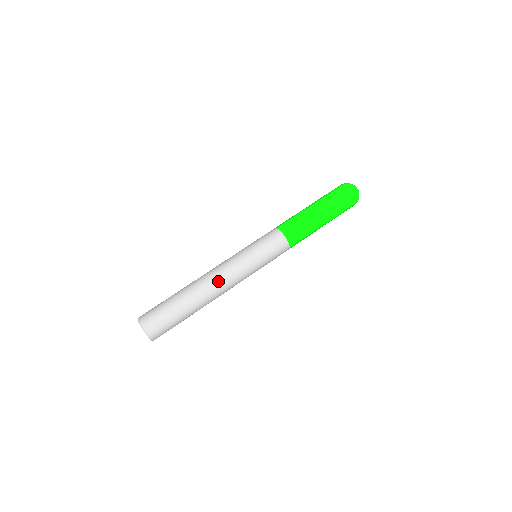
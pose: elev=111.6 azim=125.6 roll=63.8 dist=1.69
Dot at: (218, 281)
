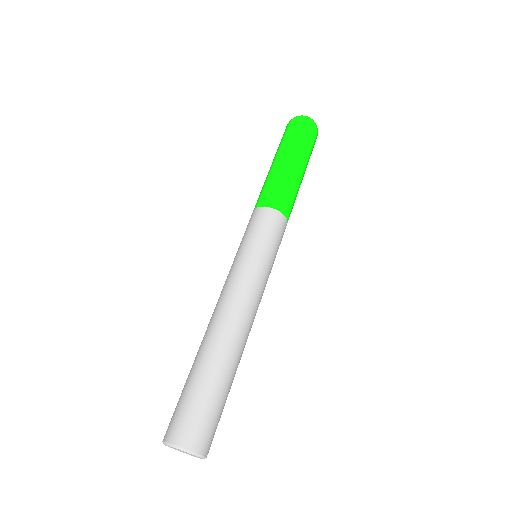
Dot at: (248, 318)
